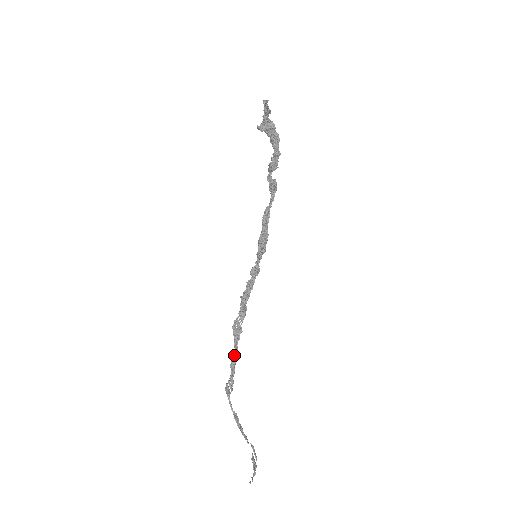
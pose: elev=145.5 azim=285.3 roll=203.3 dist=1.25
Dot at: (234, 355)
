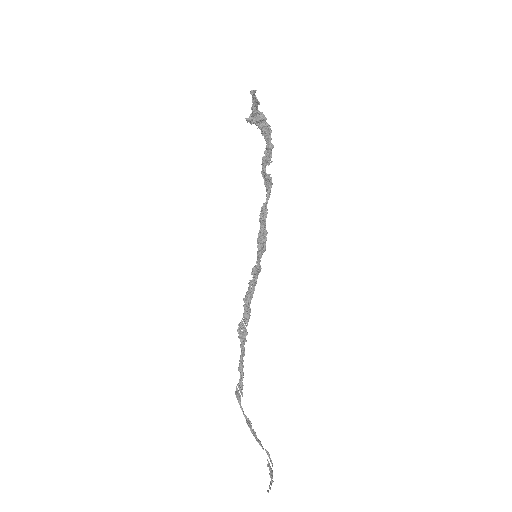
Dot at: (241, 358)
